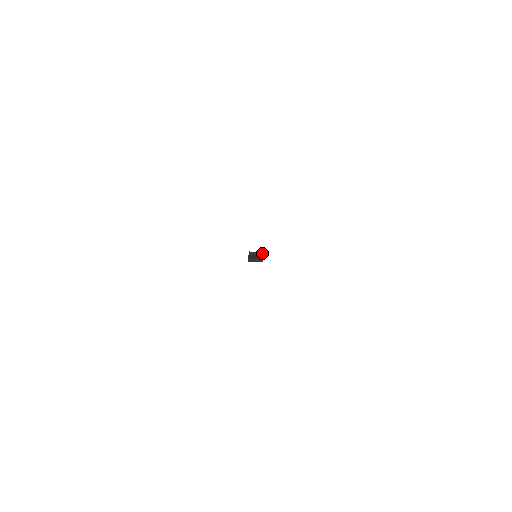
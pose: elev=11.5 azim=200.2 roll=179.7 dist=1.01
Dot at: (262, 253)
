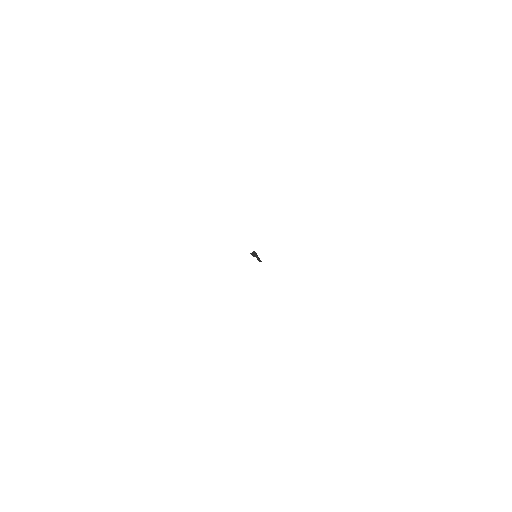
Dot at: occluded
